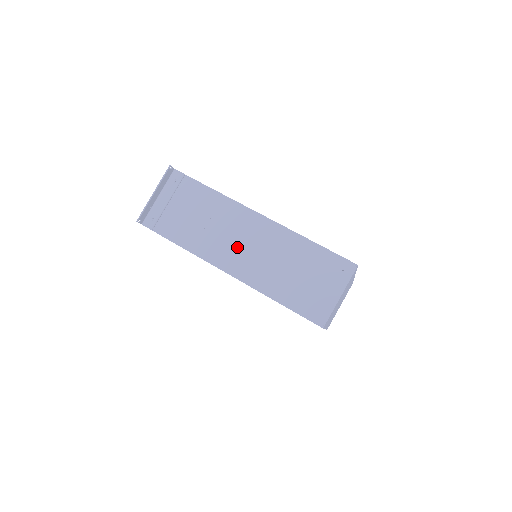
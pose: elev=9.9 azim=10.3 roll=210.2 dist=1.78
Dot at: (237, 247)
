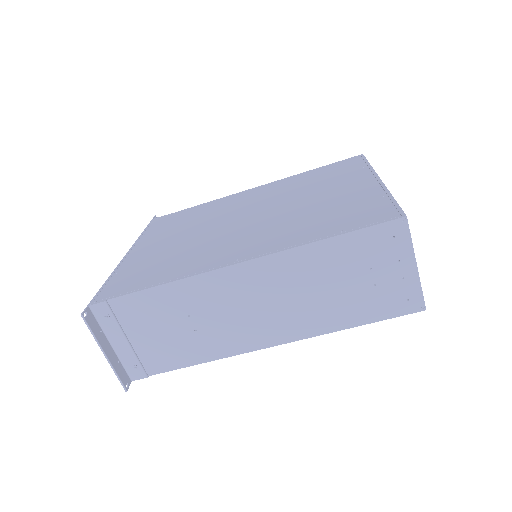
Dot at: (250, 317)
